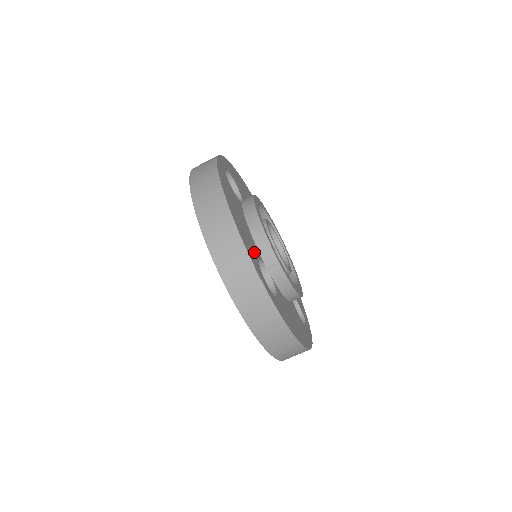
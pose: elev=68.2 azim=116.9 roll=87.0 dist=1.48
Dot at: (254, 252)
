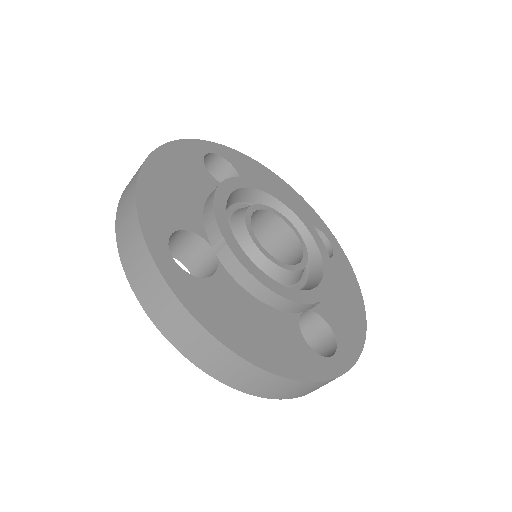
Dot at: (176, 220)
